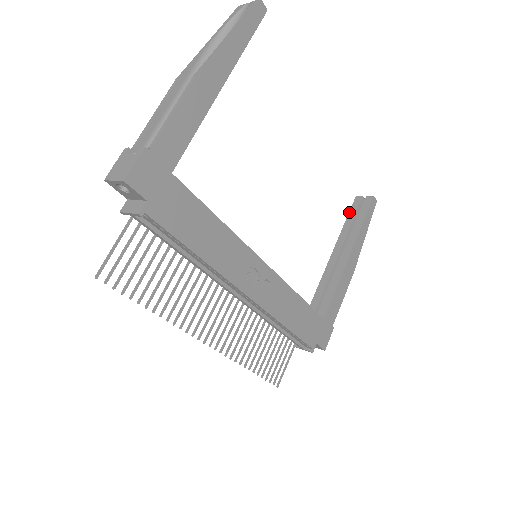
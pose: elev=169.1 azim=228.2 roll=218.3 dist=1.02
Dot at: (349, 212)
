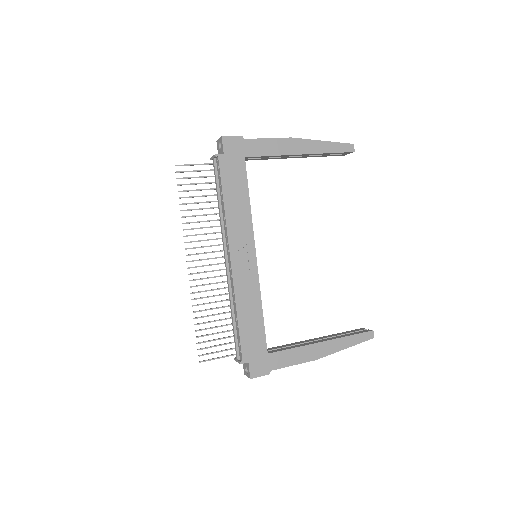
Dot at: (349, 331)
